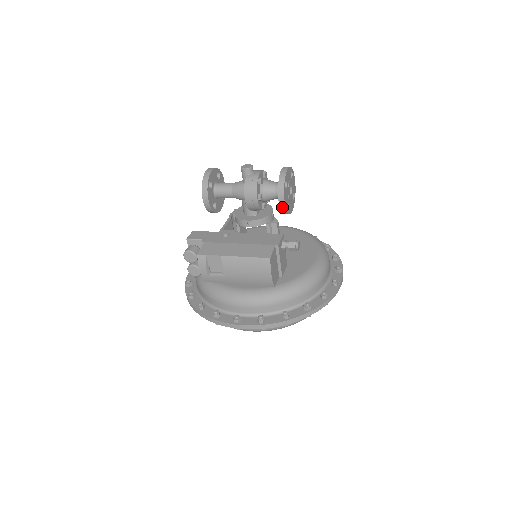
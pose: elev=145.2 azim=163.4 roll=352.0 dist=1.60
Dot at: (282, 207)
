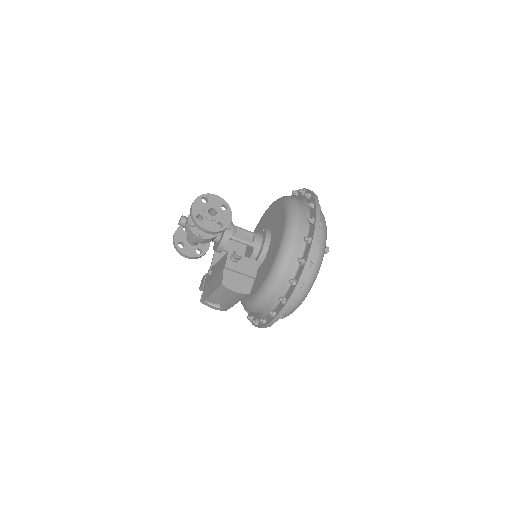
Dot at: (213, 233)
